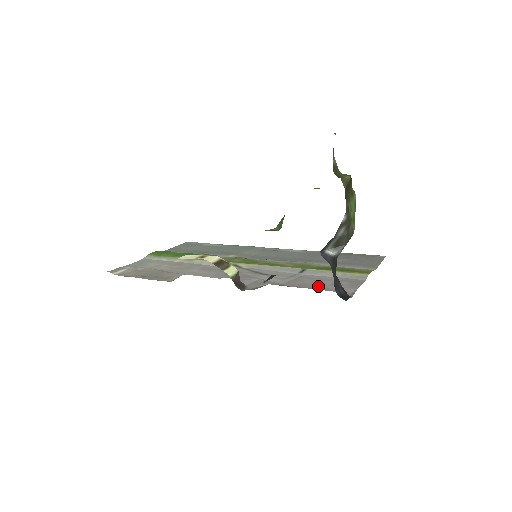
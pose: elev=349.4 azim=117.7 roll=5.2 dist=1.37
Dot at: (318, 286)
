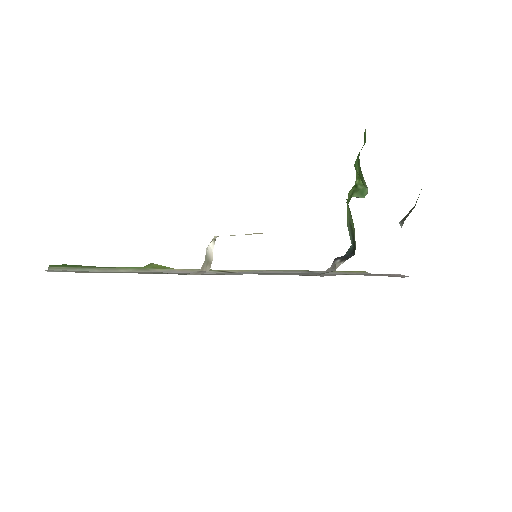
Dot at: occluded
